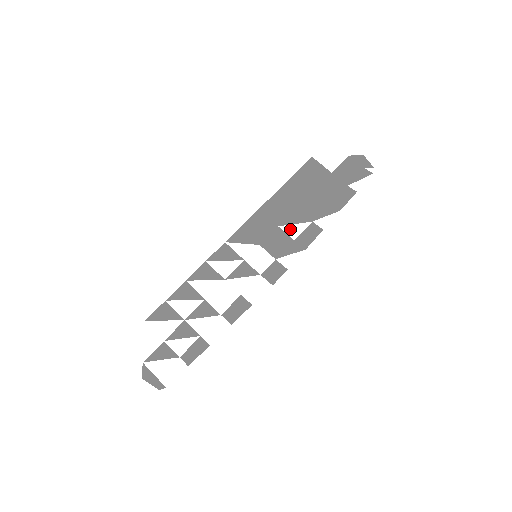
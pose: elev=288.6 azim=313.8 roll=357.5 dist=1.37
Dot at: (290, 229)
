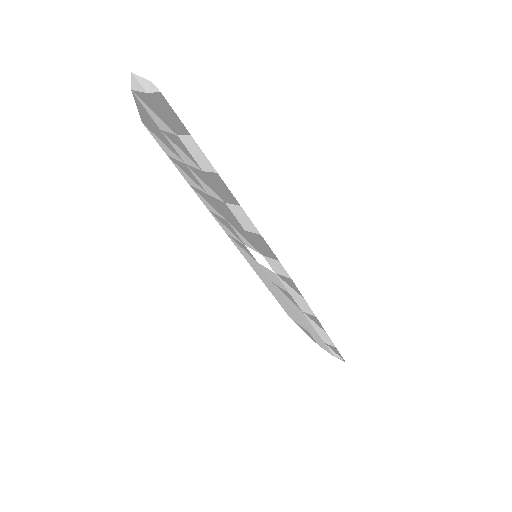
Dot at: (283, 291)
